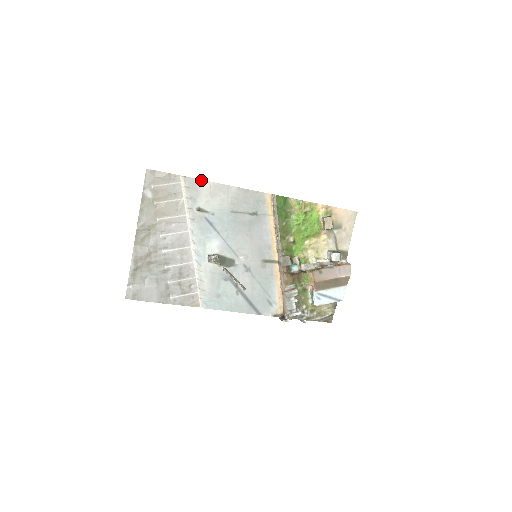
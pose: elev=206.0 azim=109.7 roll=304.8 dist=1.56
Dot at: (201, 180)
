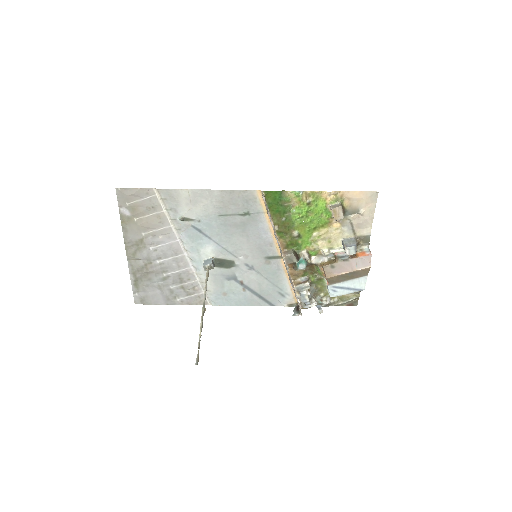
Dot at: (177, 189)
